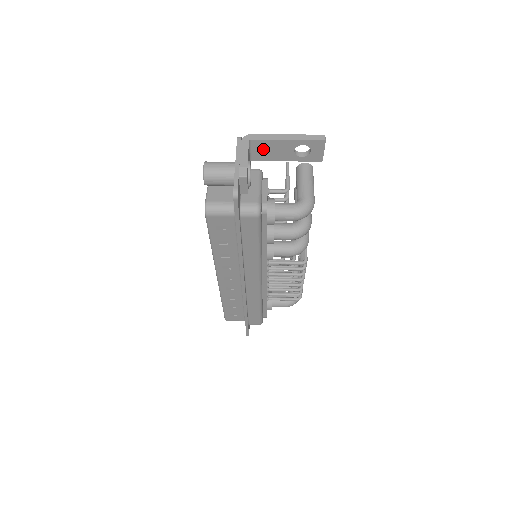
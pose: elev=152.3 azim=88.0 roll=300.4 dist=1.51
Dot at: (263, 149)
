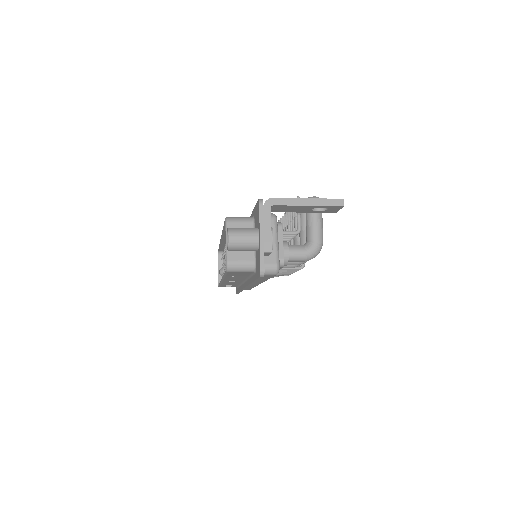
Dot at: (282, 208)
